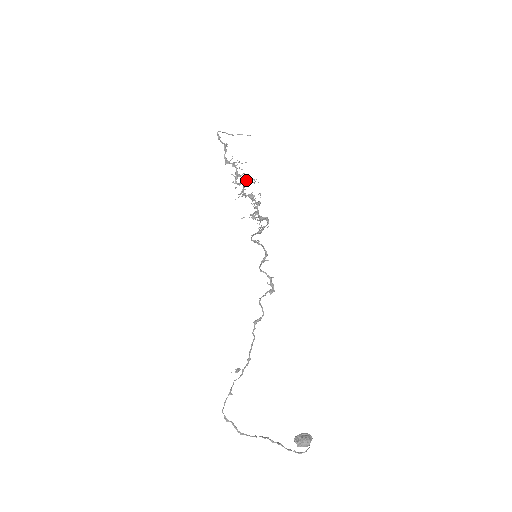
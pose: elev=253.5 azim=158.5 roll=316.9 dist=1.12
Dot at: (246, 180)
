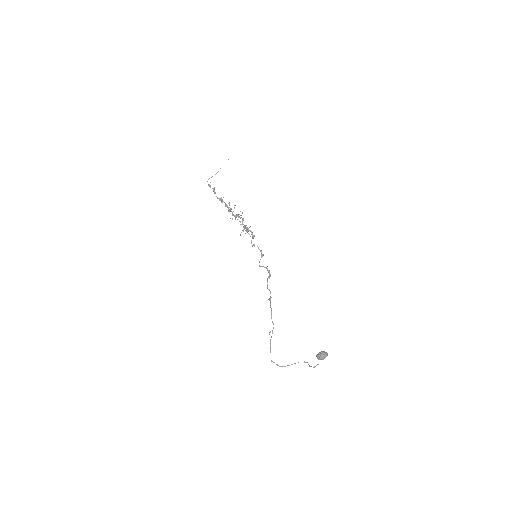
Dot at: (229, 210)
